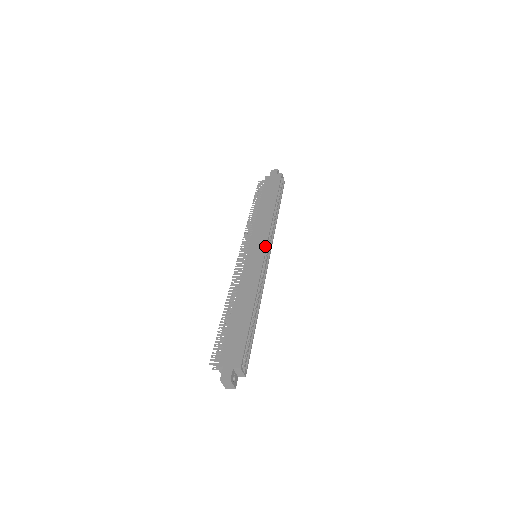
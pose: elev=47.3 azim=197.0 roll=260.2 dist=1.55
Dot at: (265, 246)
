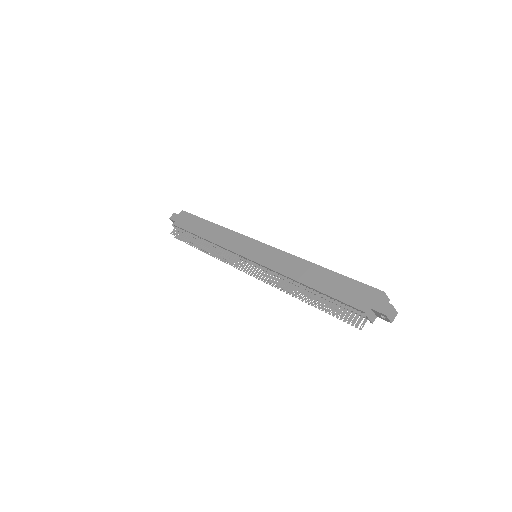
Dot at: (255, 241)
